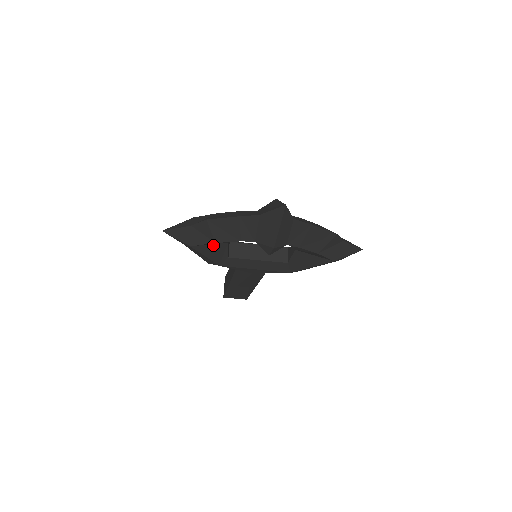
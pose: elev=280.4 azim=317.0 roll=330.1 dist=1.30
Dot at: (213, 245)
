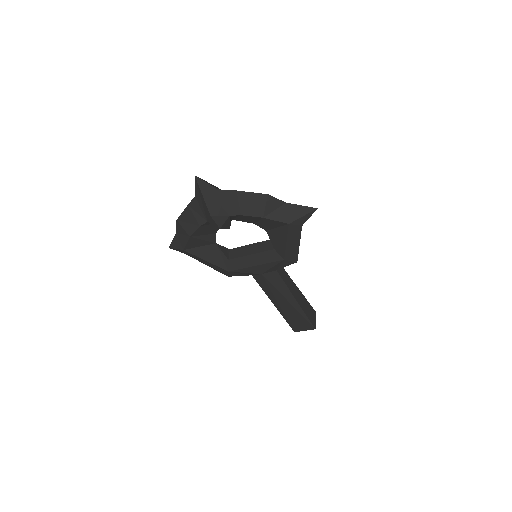
Dot at: (204, 247)
